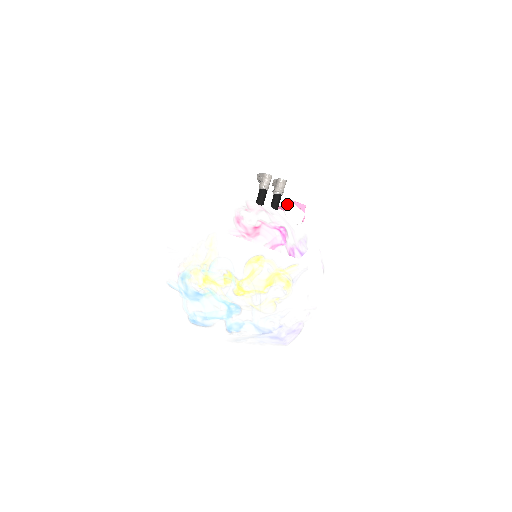
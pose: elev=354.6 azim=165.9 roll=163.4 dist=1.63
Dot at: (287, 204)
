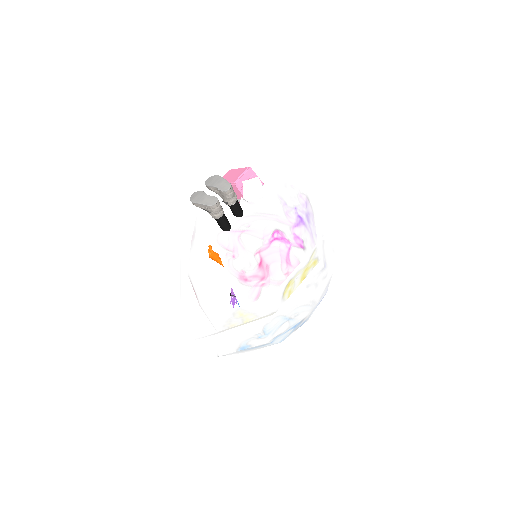
Dot at: (239, 190)
